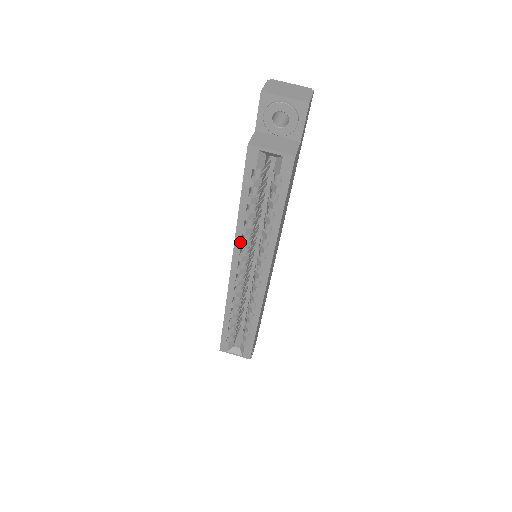
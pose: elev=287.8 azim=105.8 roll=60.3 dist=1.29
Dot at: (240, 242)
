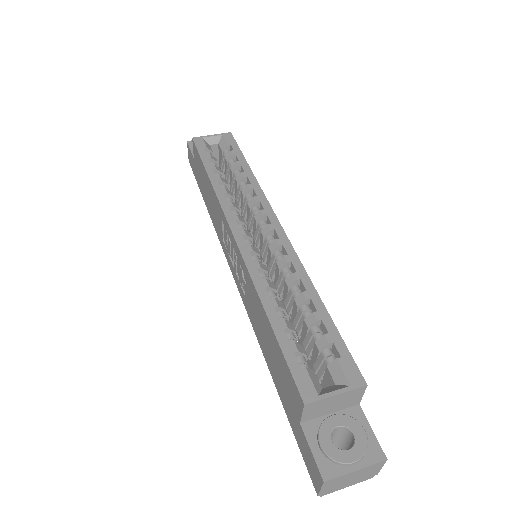
Dot at: (226, 201)
